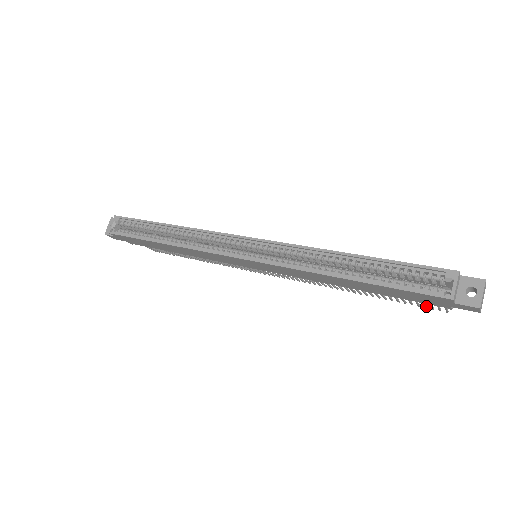
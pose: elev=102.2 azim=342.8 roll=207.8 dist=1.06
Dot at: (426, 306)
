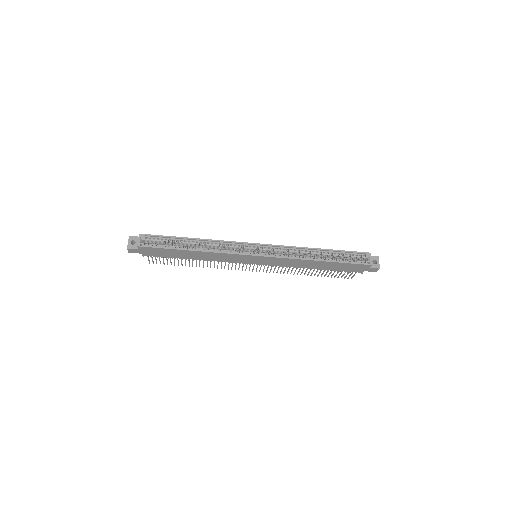
Dot at: occluded
